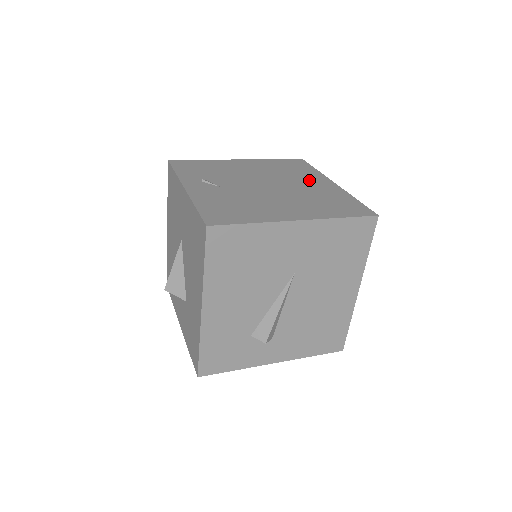
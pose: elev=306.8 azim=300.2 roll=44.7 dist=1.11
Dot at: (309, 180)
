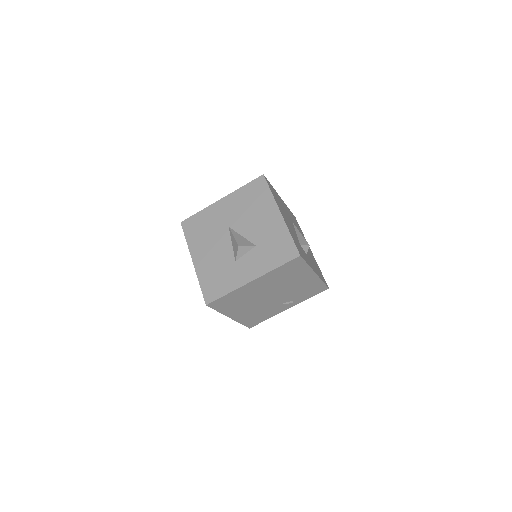
Dot at: occluded
